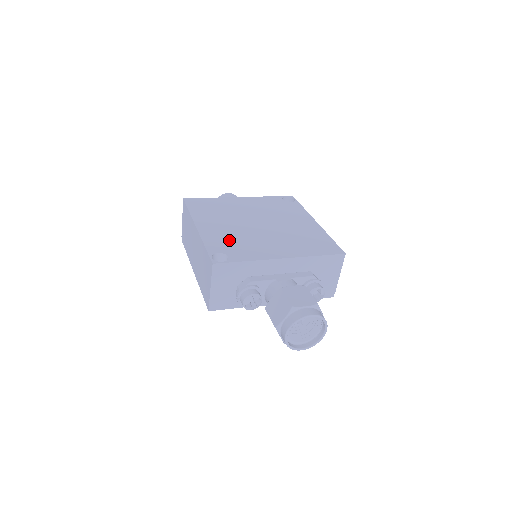
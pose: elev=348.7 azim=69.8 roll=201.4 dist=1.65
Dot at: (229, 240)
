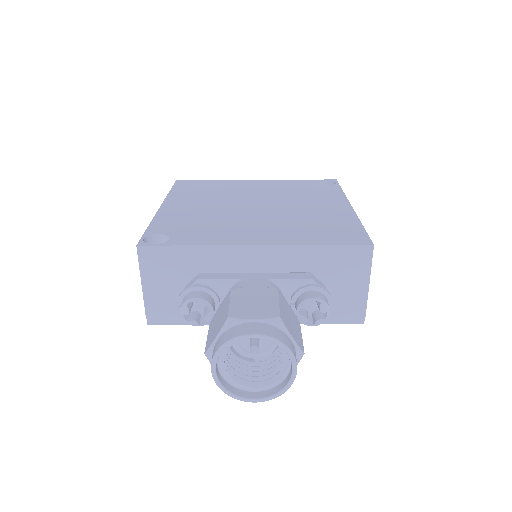
Dot at: (191, 221)
